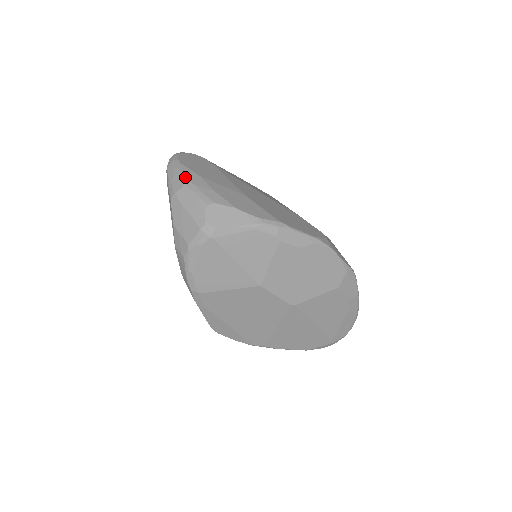
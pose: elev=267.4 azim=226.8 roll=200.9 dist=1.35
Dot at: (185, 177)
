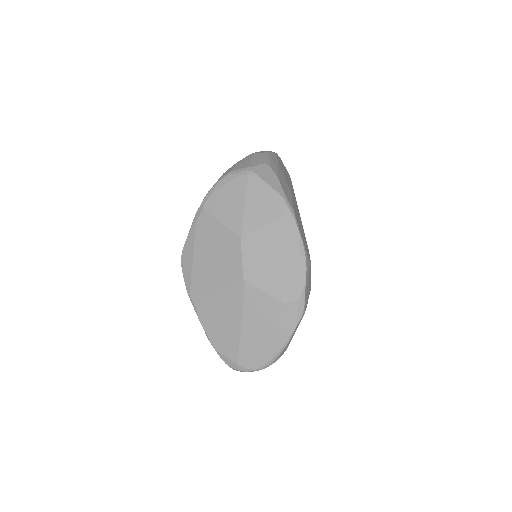
Dot at: (270, 153)
